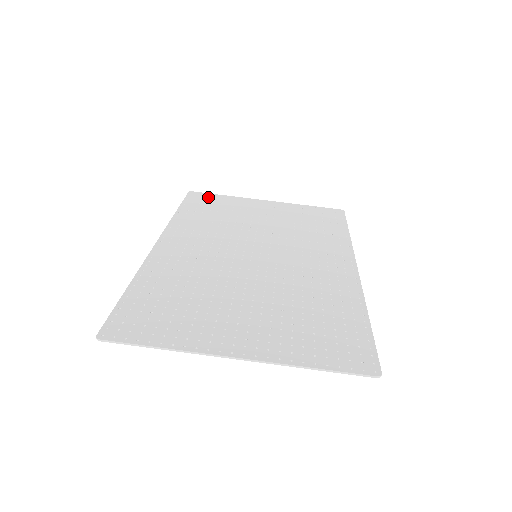
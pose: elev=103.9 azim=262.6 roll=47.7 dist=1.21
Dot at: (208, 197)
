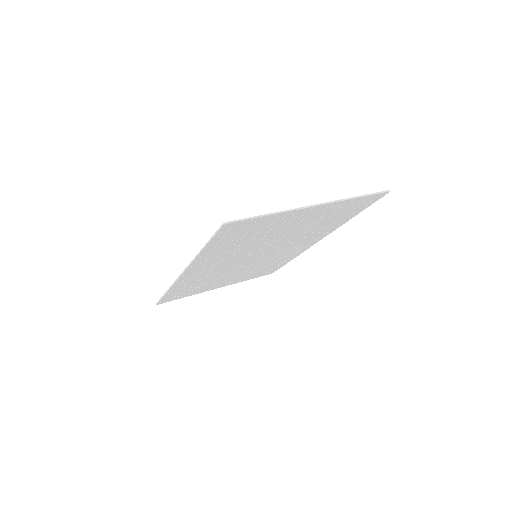
Dot at: (176, 297)
